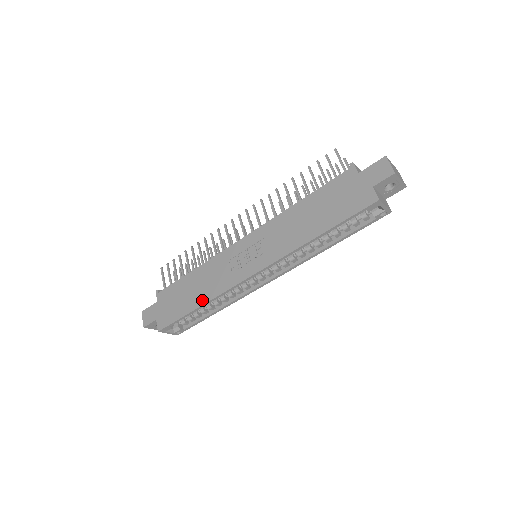
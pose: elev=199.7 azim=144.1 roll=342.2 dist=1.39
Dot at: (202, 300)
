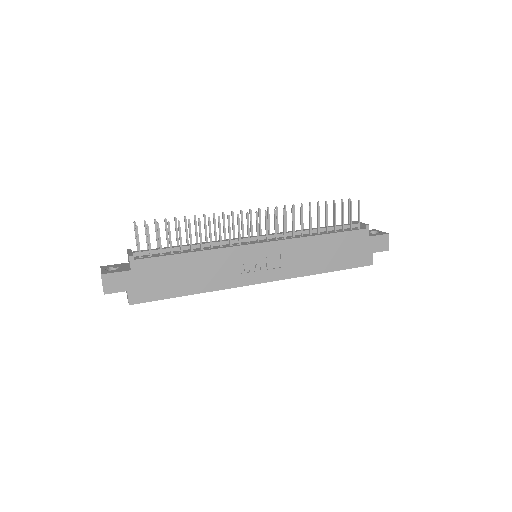
Dot at: (199, 289)
